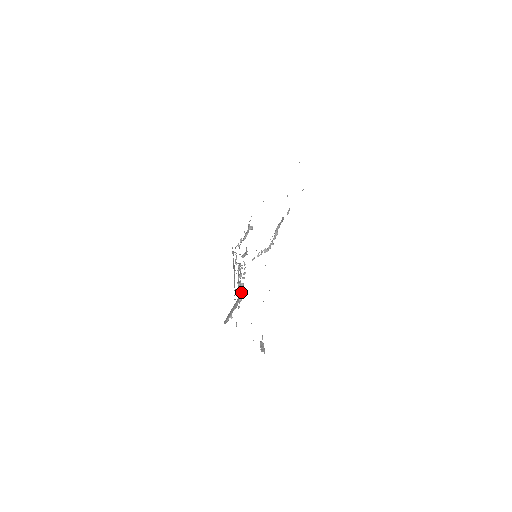
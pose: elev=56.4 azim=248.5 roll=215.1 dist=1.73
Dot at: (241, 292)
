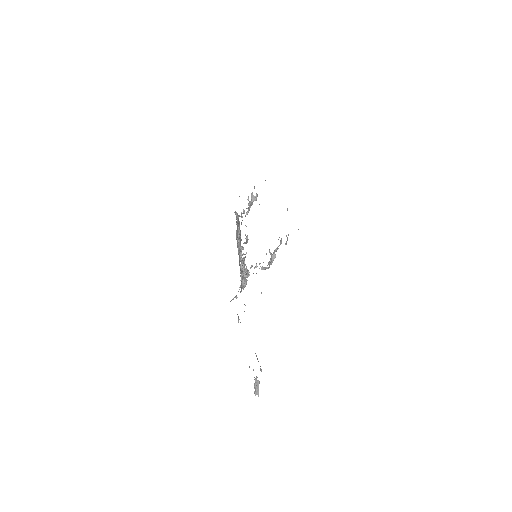
Dot at: (243, 285)
